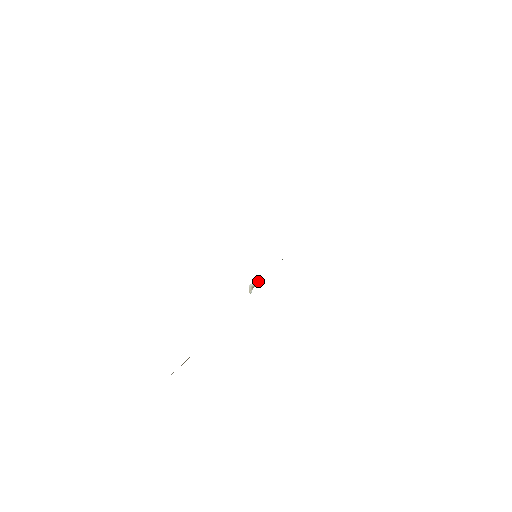
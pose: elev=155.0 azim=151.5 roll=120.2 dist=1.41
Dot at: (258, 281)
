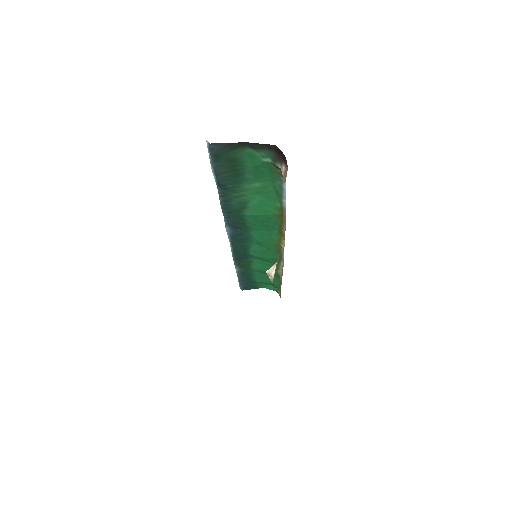
Dot at: occluded
